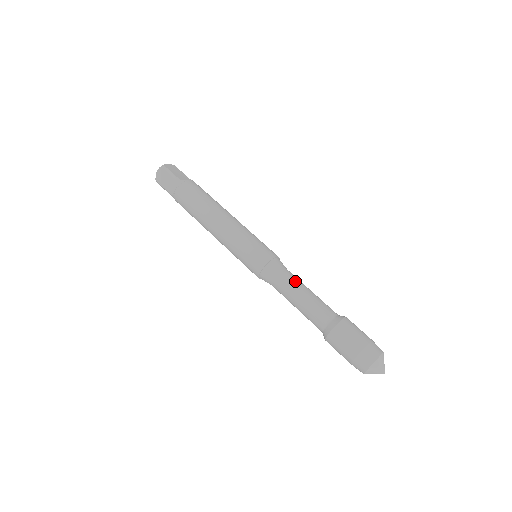
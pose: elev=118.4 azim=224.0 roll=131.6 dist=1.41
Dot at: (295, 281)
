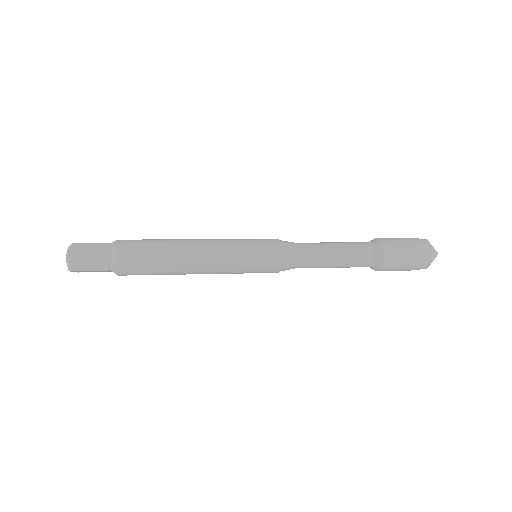
Dot at: (314, 243)
